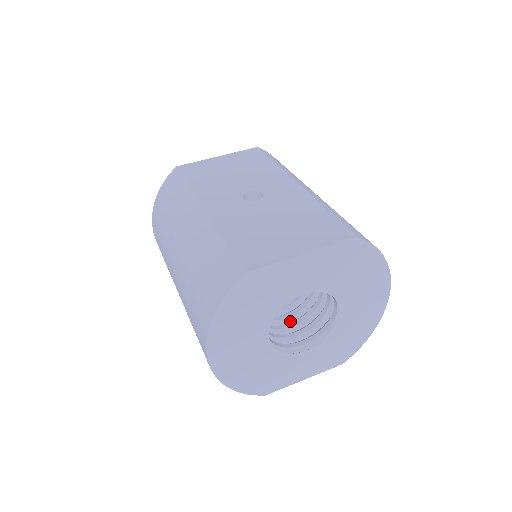
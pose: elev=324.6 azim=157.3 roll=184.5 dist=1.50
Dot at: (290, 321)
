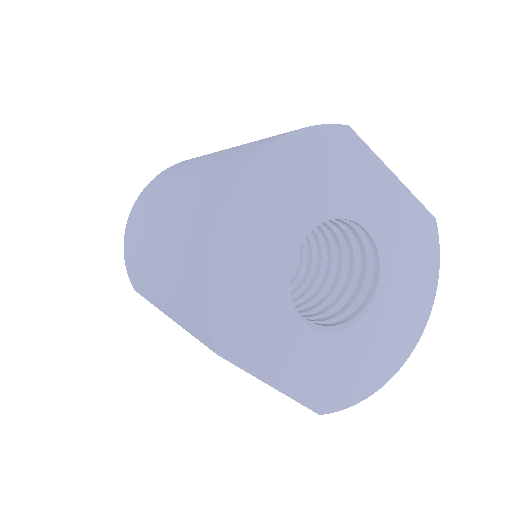
Dot at: occluded
